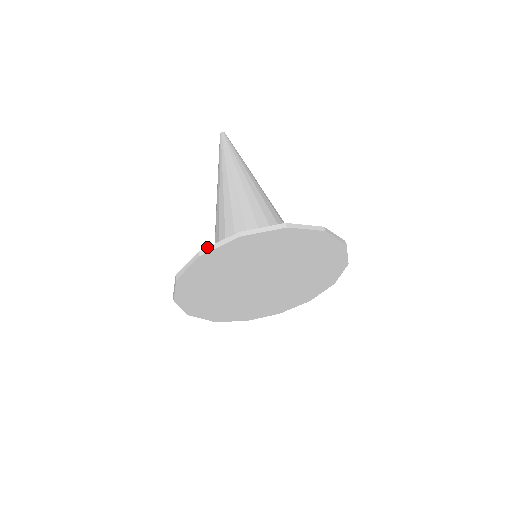
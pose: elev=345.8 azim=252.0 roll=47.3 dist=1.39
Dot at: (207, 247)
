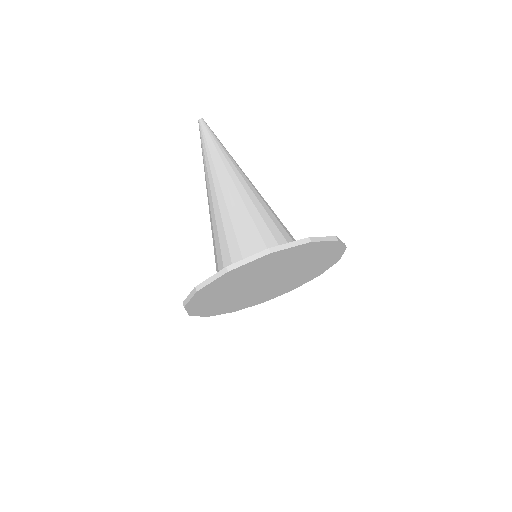
Dot at: occluded
